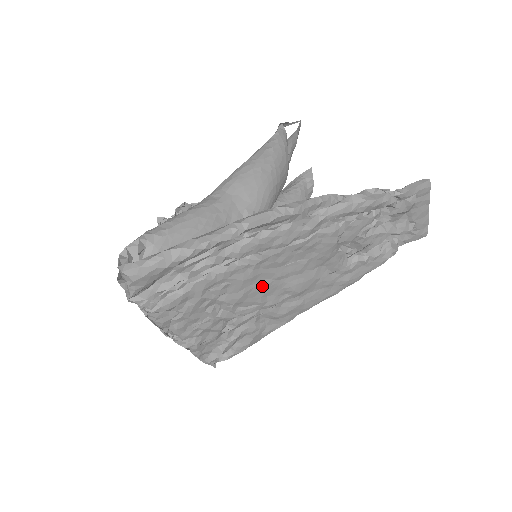
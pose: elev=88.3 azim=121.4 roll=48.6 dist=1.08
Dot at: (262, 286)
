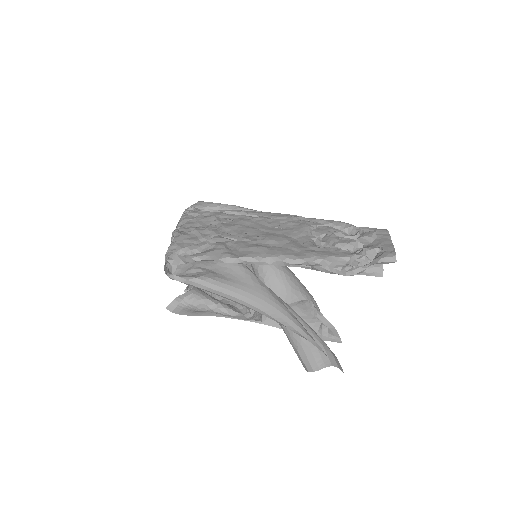
Dot at: (249, 228)
